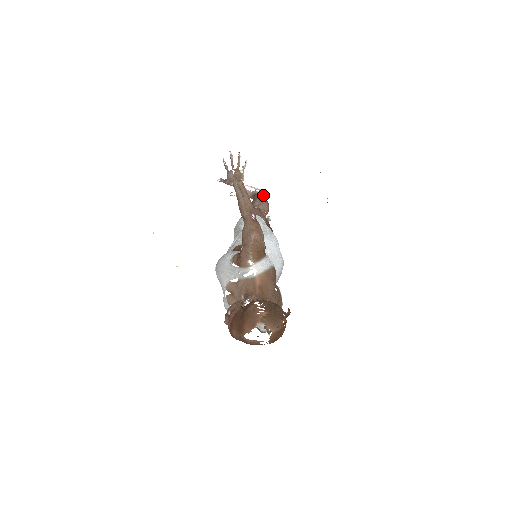
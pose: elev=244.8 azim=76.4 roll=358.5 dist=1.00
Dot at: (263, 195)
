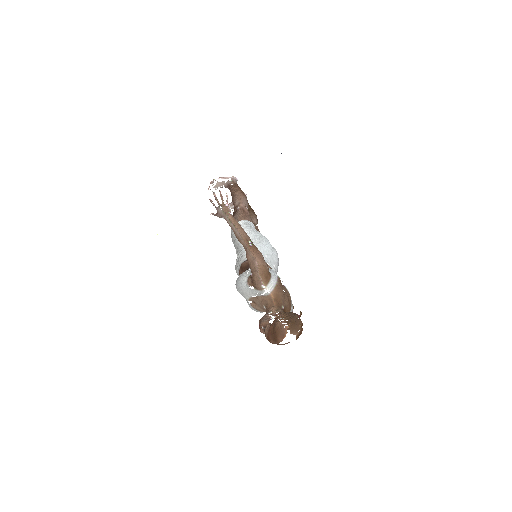
Dot at: (236, 183)
